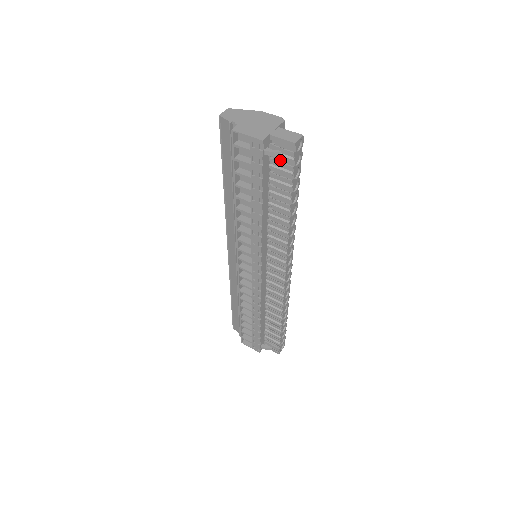
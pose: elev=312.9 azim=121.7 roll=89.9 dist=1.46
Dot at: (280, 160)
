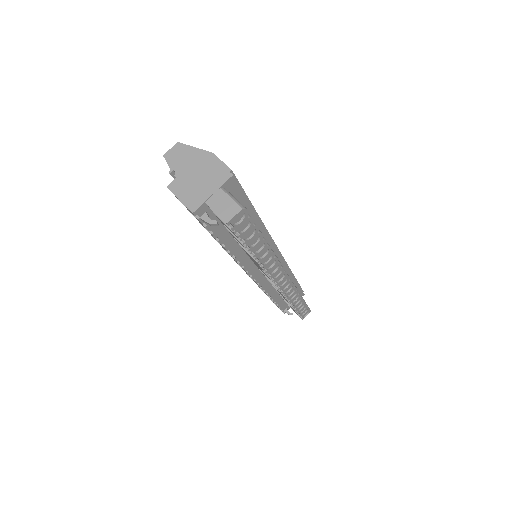
Dot at: occluded
